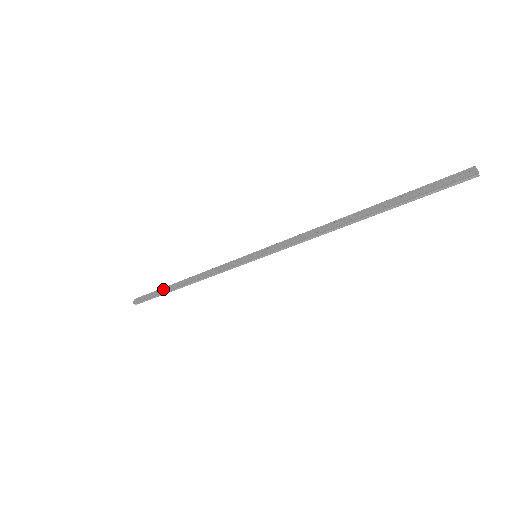
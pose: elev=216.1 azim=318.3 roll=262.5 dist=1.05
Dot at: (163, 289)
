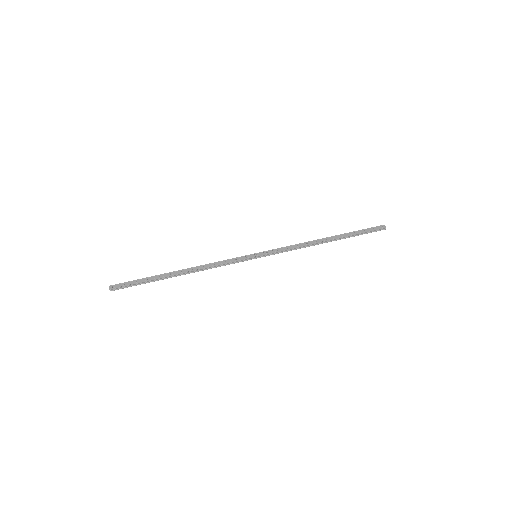
Dot at: (155, 277)
